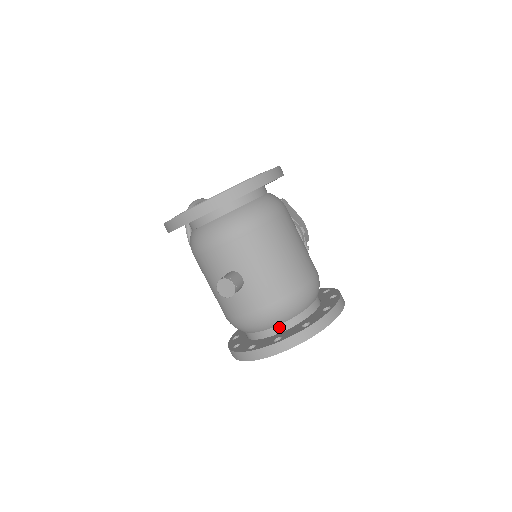
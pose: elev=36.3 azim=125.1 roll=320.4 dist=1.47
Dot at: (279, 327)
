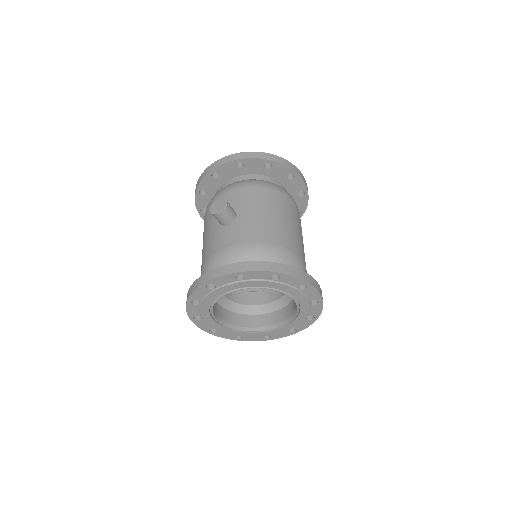
Dot at: occluded
